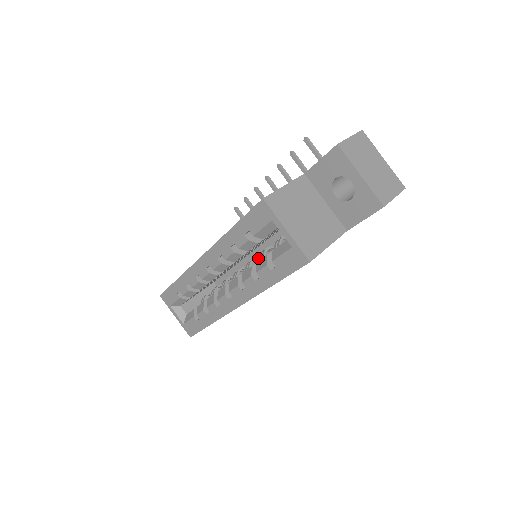
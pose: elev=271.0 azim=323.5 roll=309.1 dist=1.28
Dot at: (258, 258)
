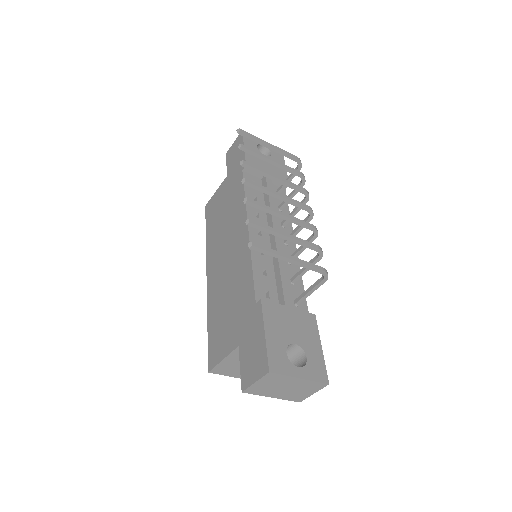
Dot at: occluded
